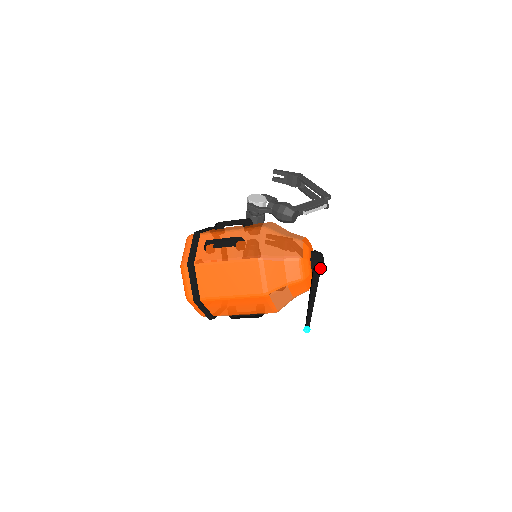
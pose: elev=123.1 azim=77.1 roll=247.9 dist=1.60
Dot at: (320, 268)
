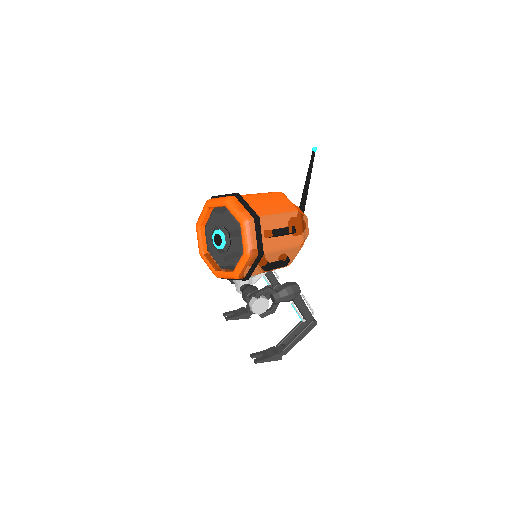
Dot at: occluded
